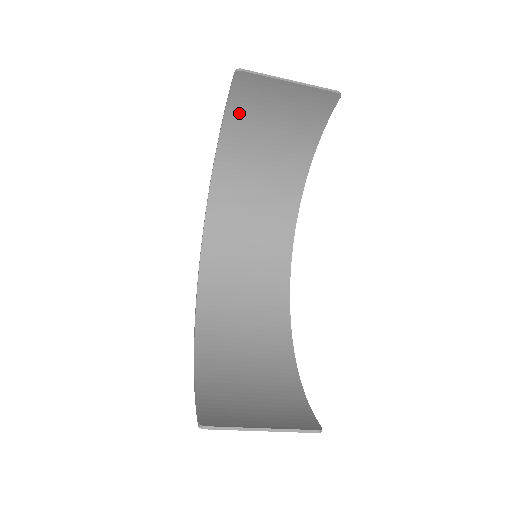
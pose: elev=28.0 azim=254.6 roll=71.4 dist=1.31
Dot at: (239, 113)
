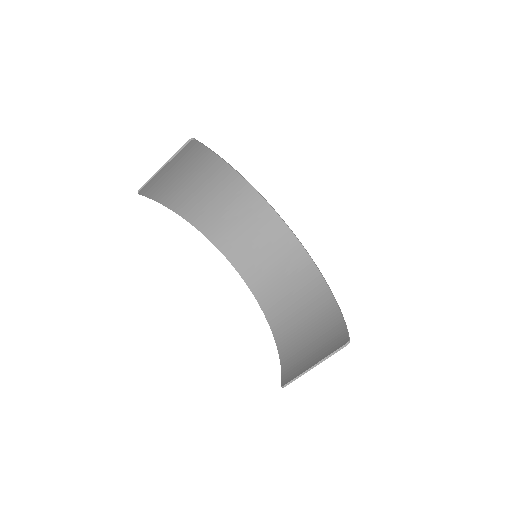
Dot at: (169, 198)
